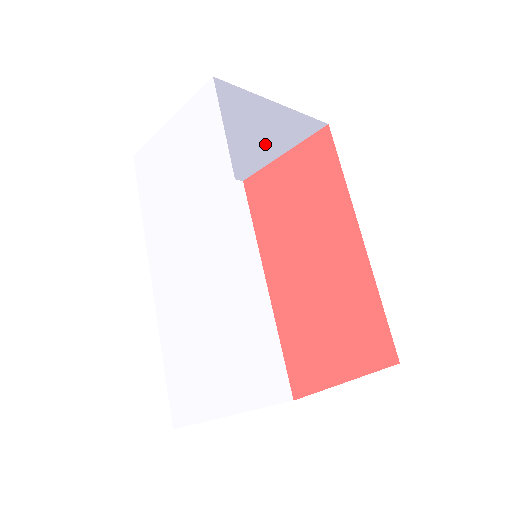
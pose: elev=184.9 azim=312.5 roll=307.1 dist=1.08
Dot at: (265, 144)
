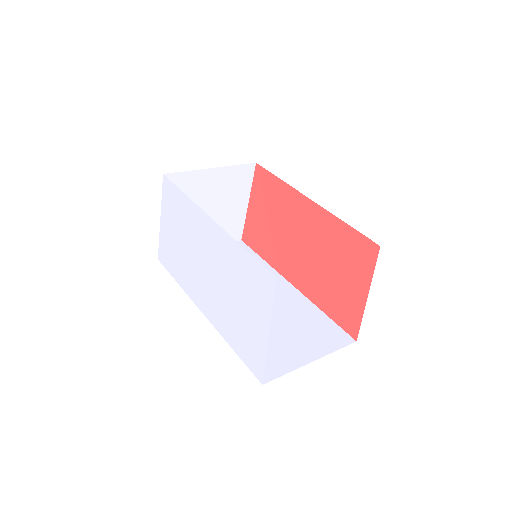
Dot at: (230, 202)
